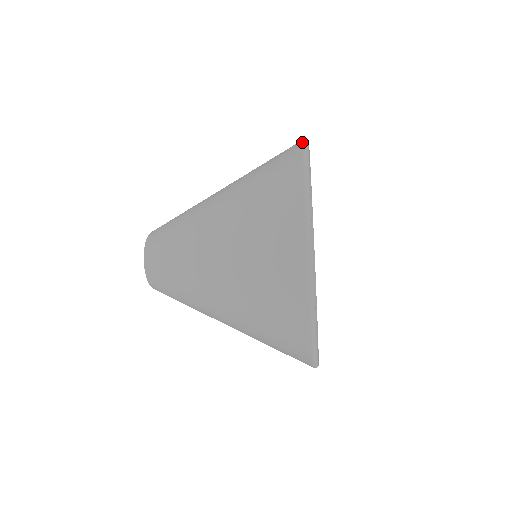
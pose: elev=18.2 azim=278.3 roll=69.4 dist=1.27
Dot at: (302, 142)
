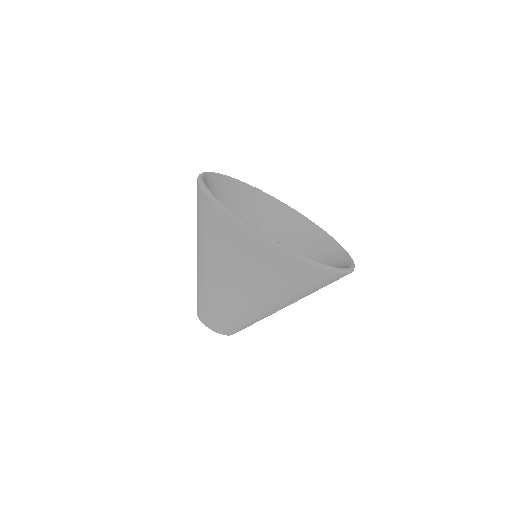
Dot at: occluded
